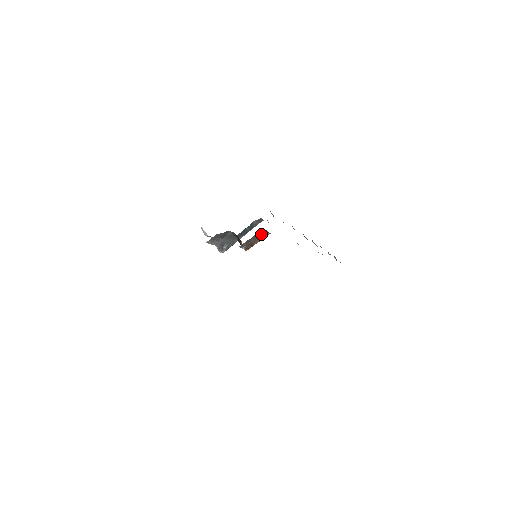
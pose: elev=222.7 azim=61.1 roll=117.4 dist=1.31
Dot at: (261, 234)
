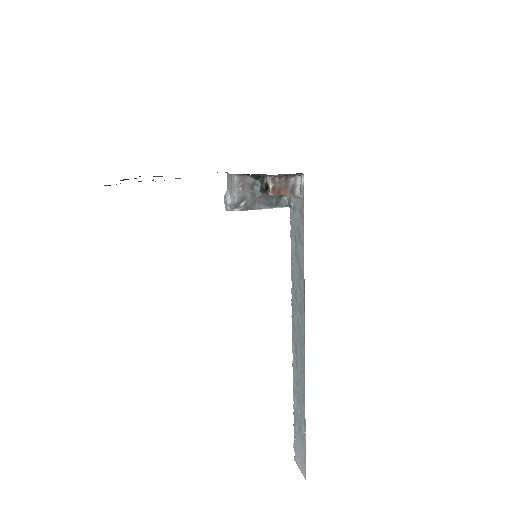
Dot at: (294, 186)
